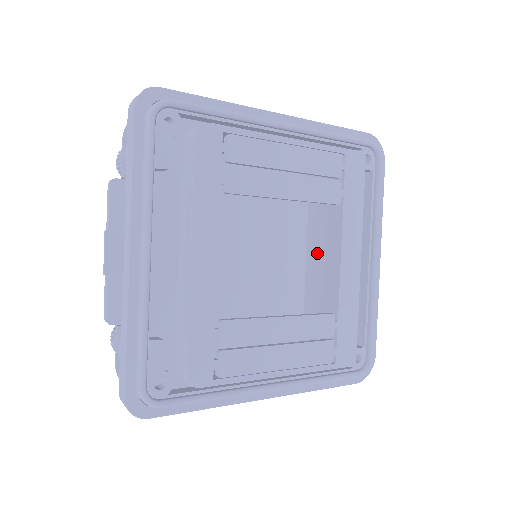
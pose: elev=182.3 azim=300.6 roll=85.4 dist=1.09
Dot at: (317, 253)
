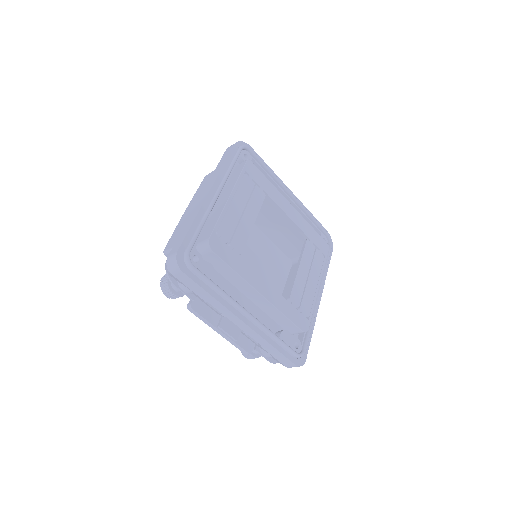
Dot at: (260, 217)
